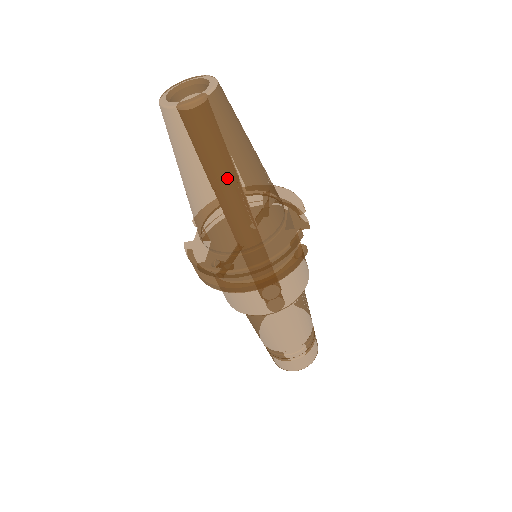
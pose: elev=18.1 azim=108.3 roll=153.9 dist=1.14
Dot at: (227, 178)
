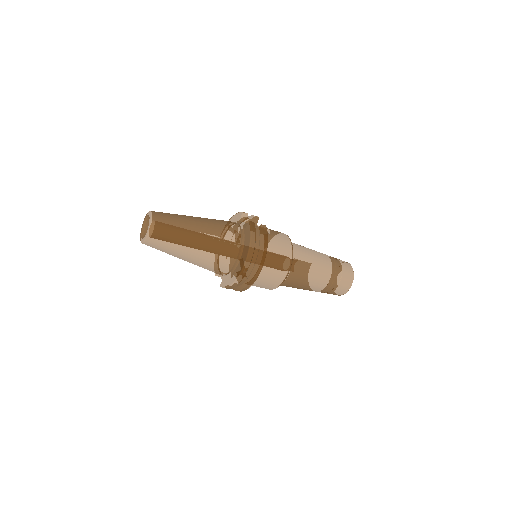
Dot at: (195, 237)
